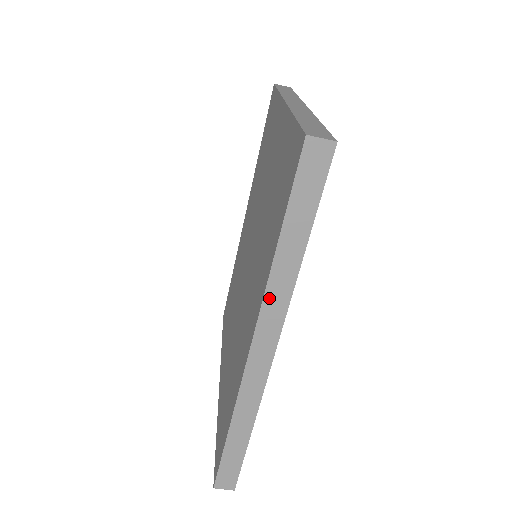
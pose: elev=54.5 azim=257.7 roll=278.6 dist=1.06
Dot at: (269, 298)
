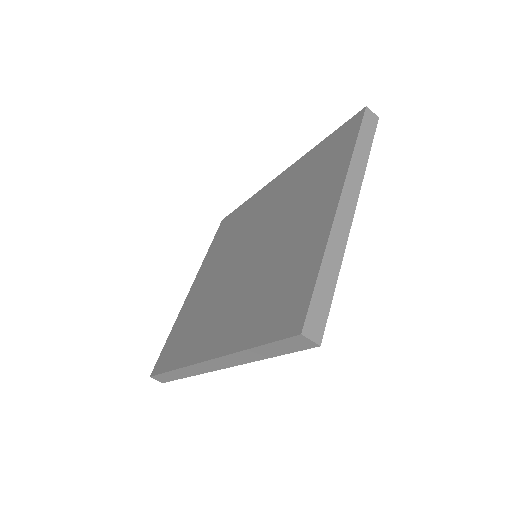
Dot at: (230, 357)
